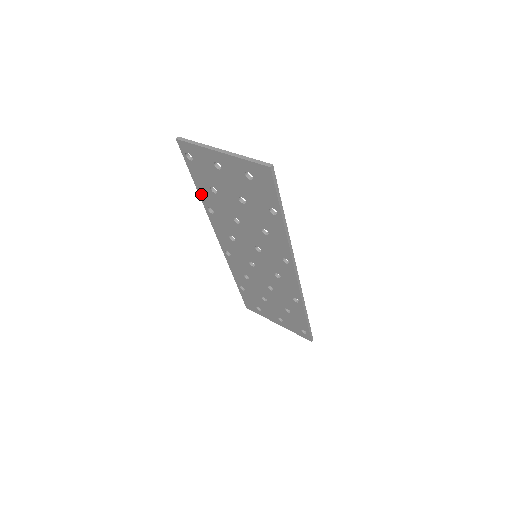
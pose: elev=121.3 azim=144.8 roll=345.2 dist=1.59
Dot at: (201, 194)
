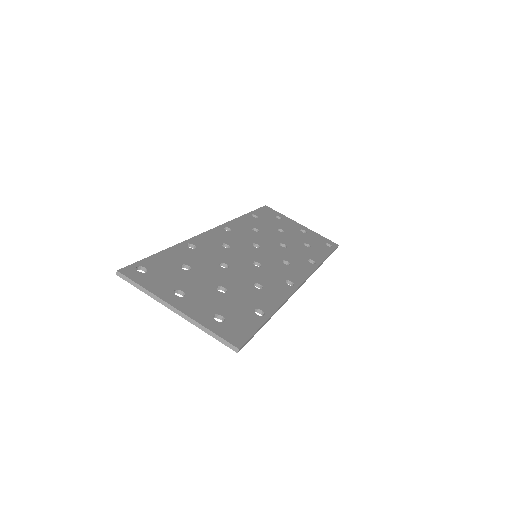
Dot at: occluded
